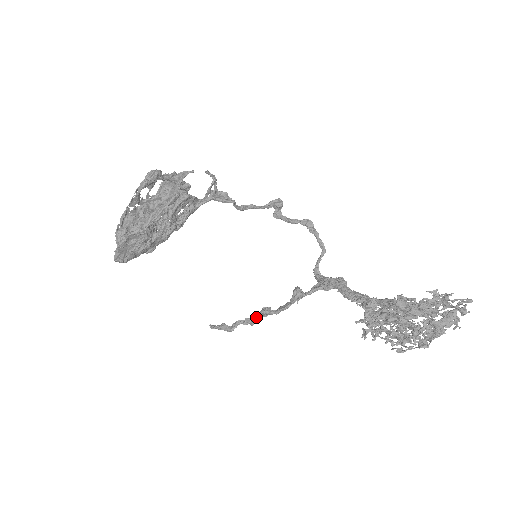
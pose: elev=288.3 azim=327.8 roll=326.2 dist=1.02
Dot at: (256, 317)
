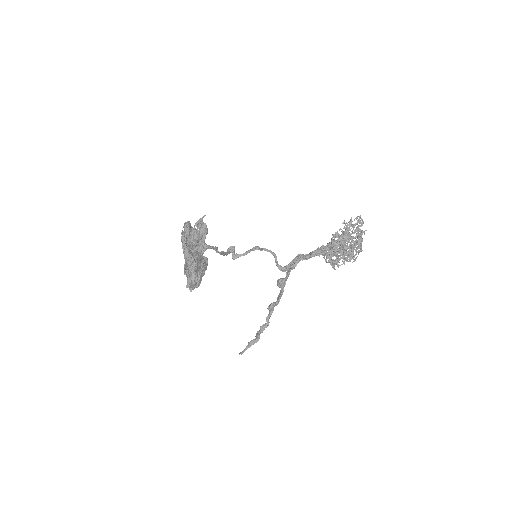
Dot at: (267, 318)
